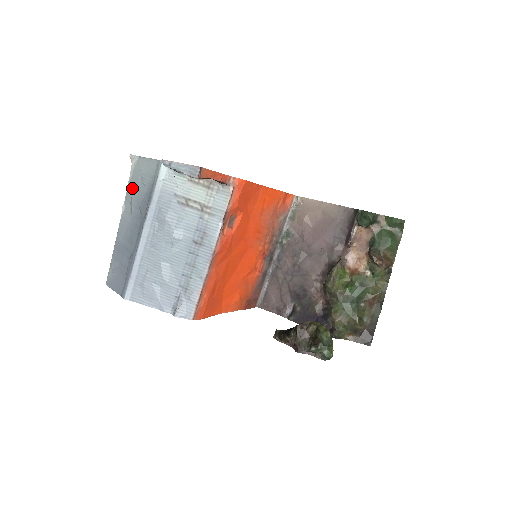
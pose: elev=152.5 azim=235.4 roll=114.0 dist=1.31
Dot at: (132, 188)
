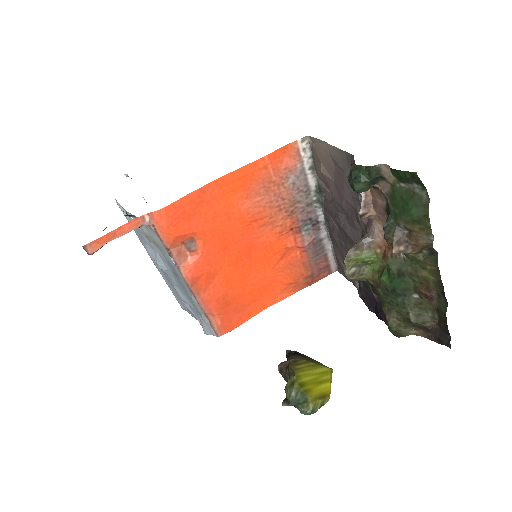
Dot at: occluded
